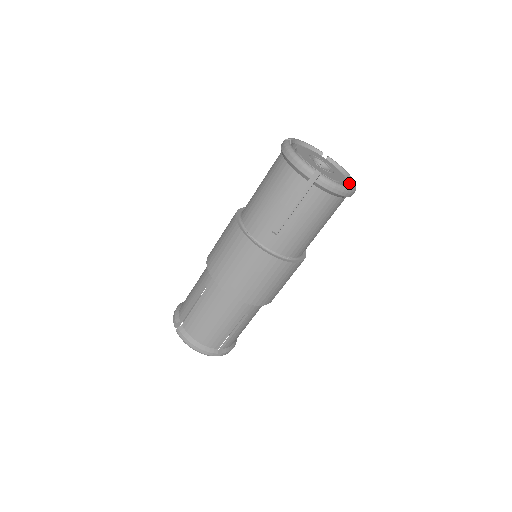
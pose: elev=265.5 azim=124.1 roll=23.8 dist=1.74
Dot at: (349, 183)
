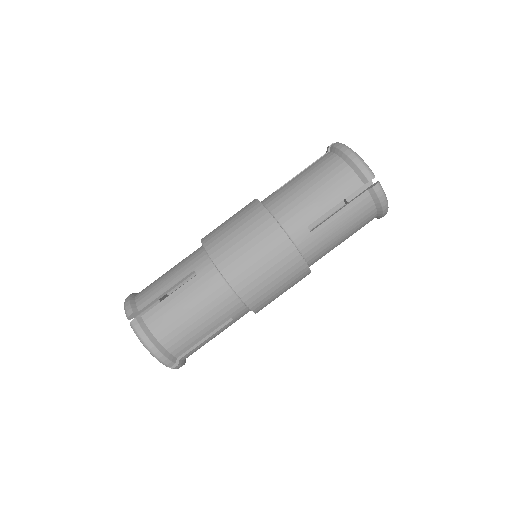
Dot at: occluded
